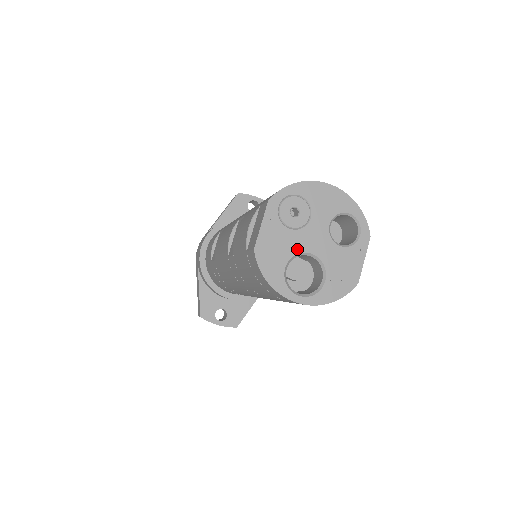
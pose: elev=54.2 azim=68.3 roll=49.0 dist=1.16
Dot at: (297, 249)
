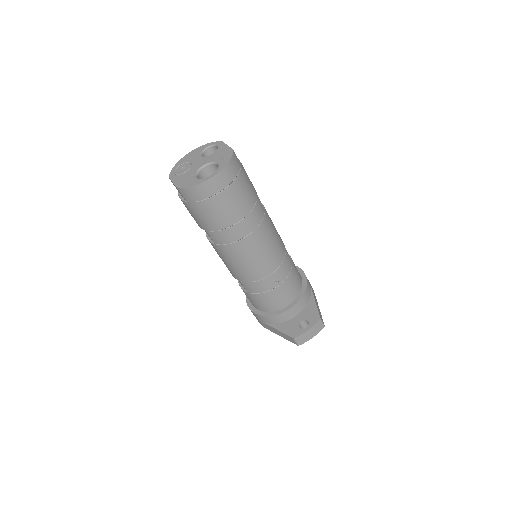
Dot at: (195, 171)
